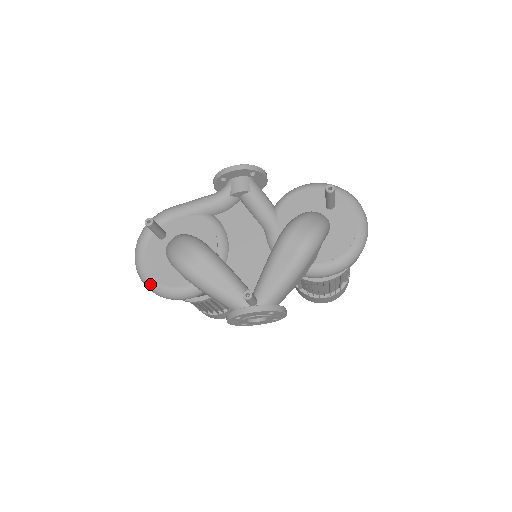
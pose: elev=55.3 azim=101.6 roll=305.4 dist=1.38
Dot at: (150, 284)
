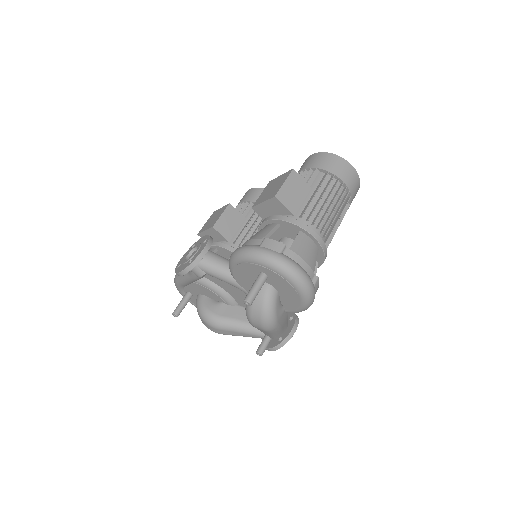
Dot at: occluded
